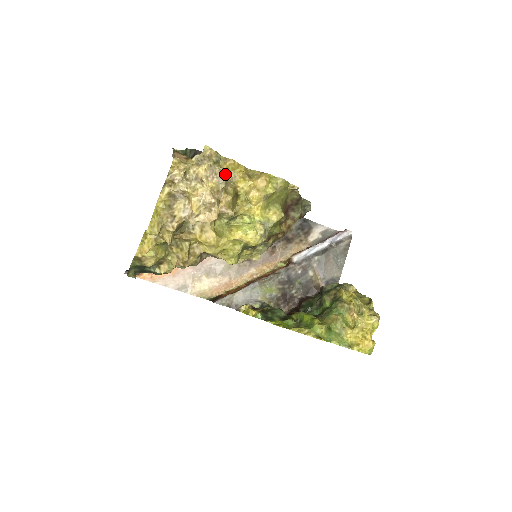
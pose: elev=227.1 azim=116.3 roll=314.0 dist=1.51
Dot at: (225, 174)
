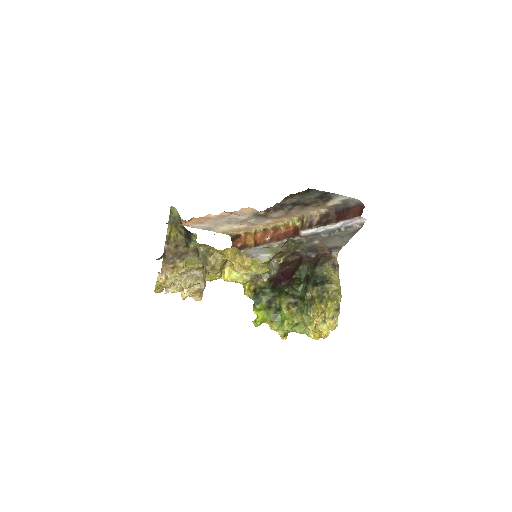
Dot at: occluded
